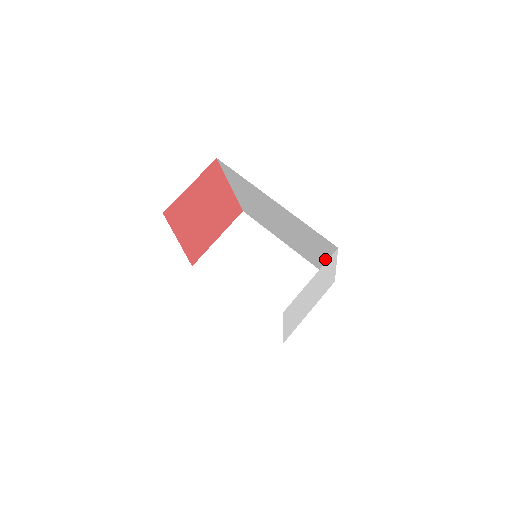
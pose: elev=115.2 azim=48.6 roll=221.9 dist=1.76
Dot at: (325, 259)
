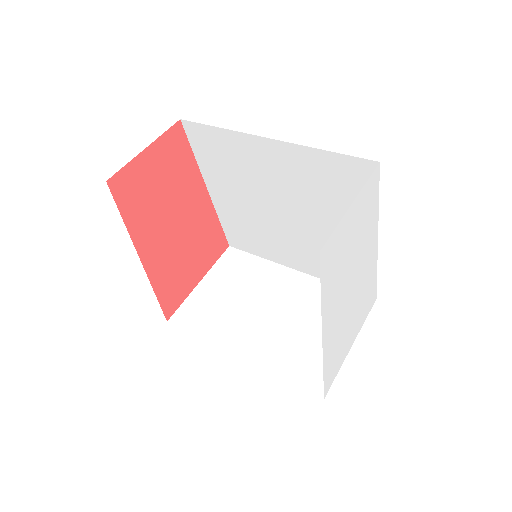
Dot at: occluded
